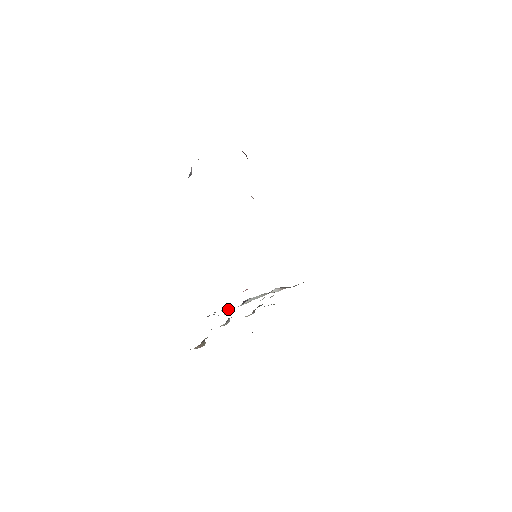
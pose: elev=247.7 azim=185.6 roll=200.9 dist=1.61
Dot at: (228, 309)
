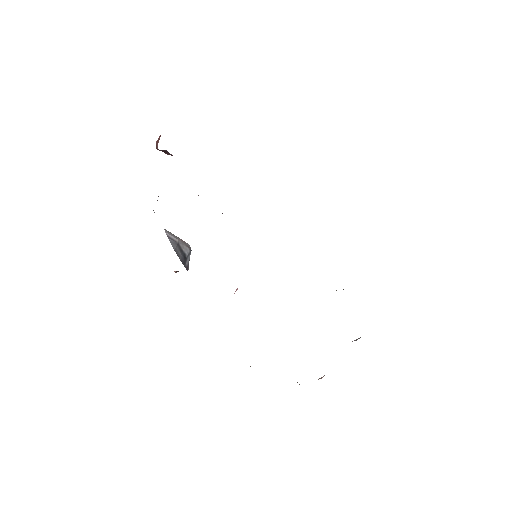
Dot at: occluded
